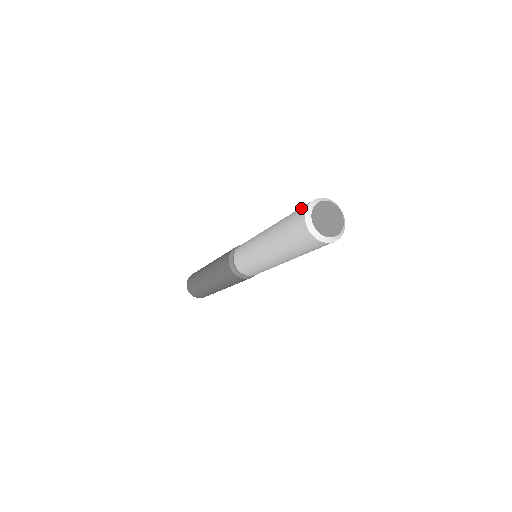
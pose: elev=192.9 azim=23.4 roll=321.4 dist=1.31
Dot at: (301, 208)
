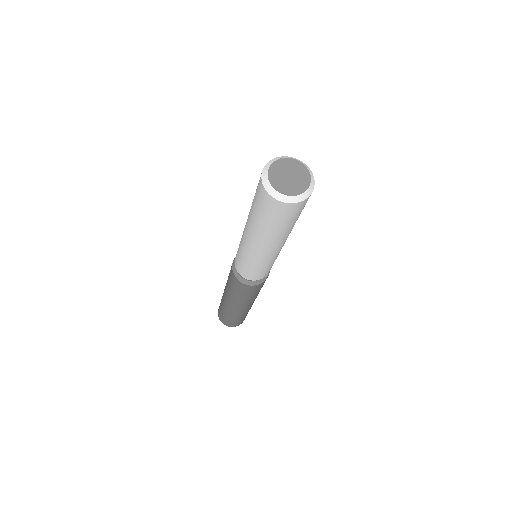
Dot at: occluded
